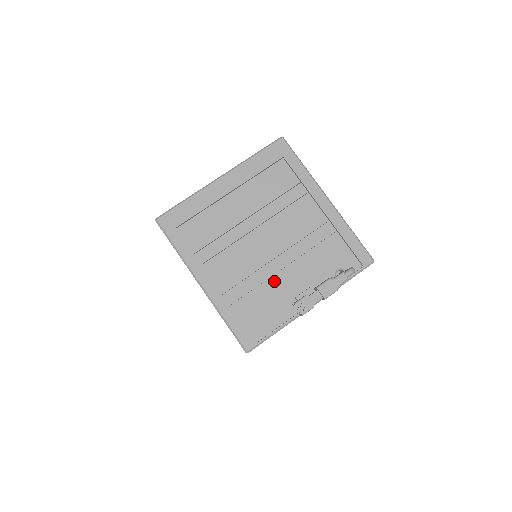
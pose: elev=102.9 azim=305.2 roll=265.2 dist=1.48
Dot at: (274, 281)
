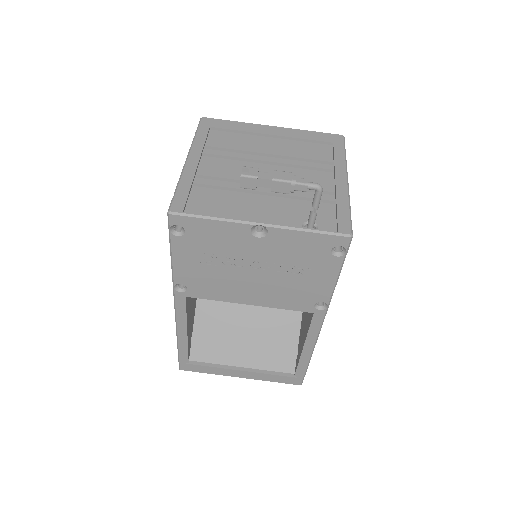
Dot at: (246, 196)
